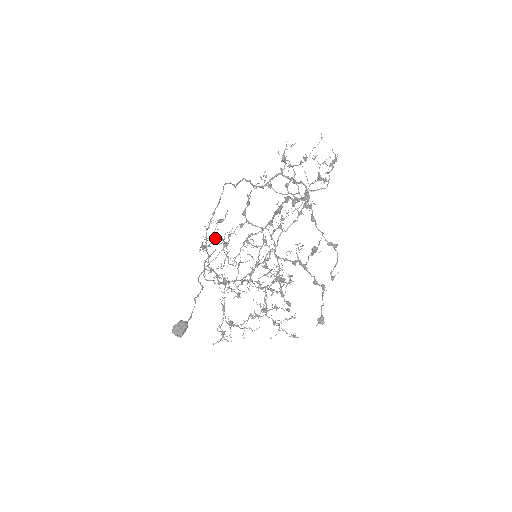
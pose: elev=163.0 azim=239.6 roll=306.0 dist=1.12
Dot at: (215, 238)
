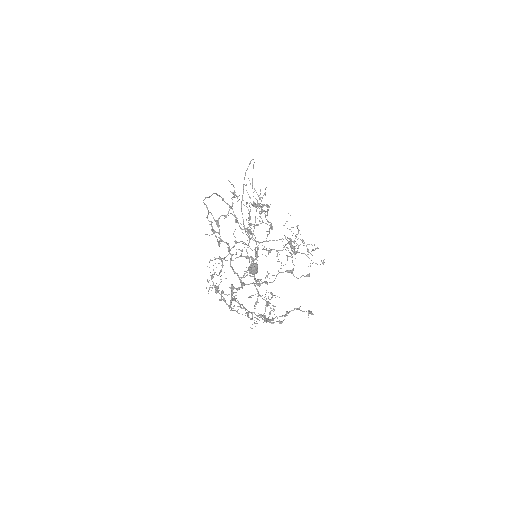
Dot at: (220, 276)
